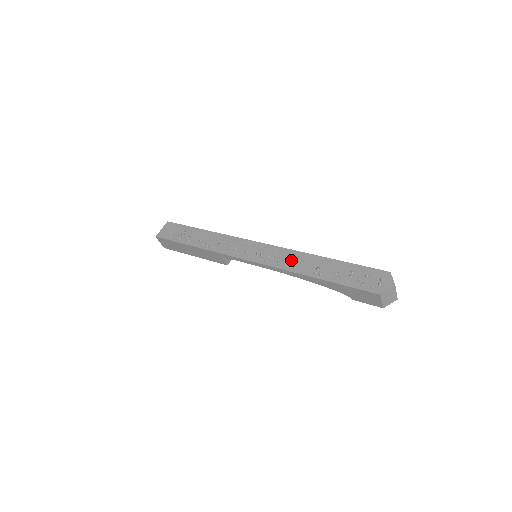
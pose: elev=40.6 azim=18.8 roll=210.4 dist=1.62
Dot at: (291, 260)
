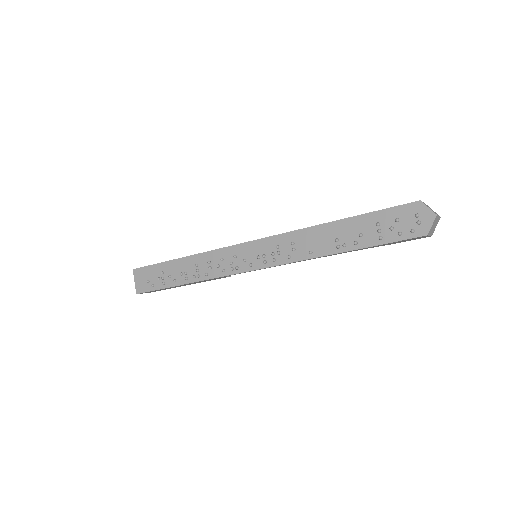
Dot at: (300, 245)
